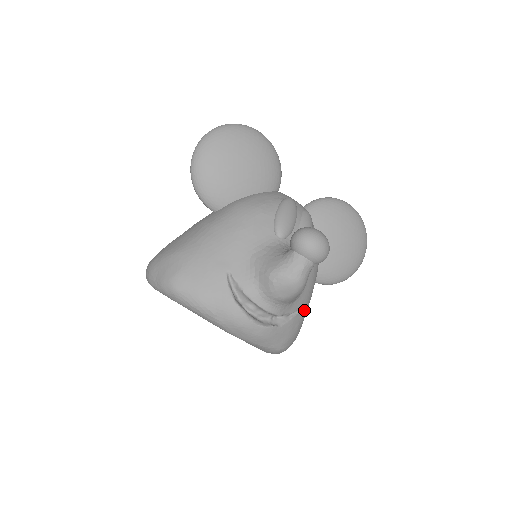
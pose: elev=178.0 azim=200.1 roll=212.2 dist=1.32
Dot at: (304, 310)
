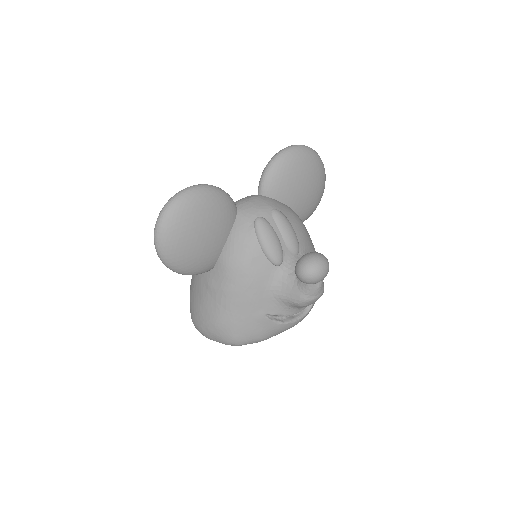
Dot at: occluded
